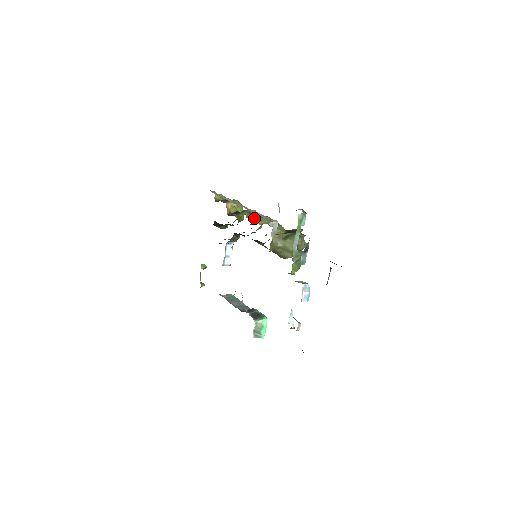
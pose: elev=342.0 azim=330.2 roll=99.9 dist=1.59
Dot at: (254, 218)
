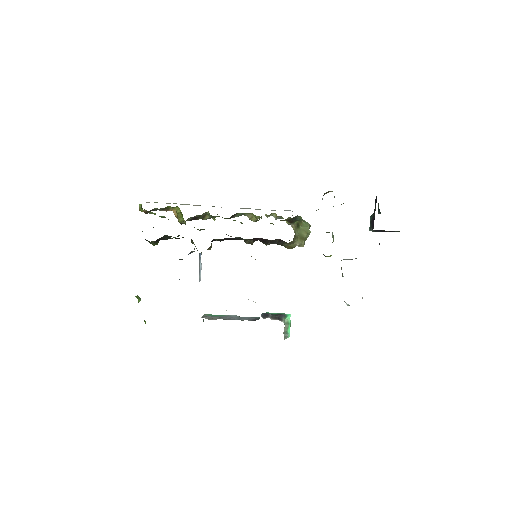
Dot at: occluded
